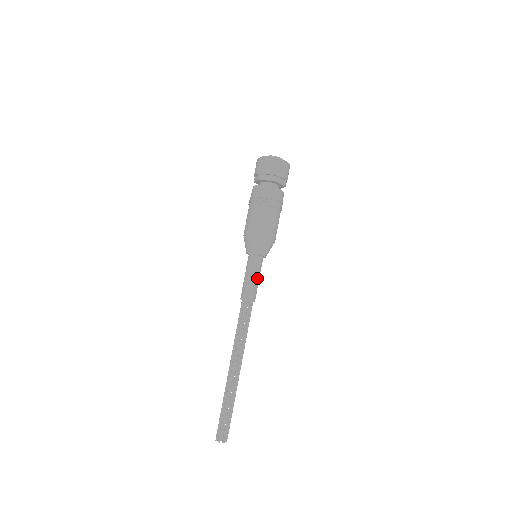
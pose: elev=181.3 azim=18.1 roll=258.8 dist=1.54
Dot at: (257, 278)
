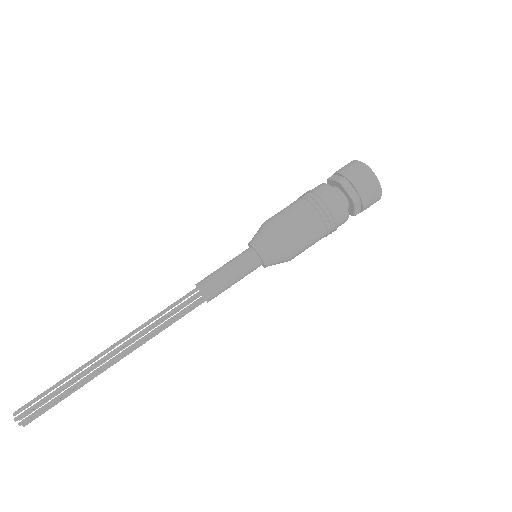
Dot at: (235, 280)
